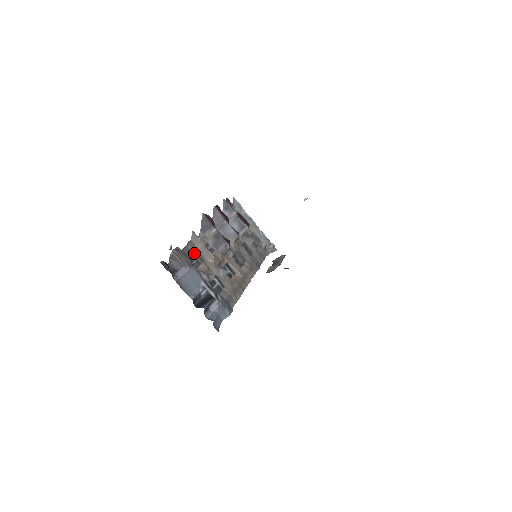
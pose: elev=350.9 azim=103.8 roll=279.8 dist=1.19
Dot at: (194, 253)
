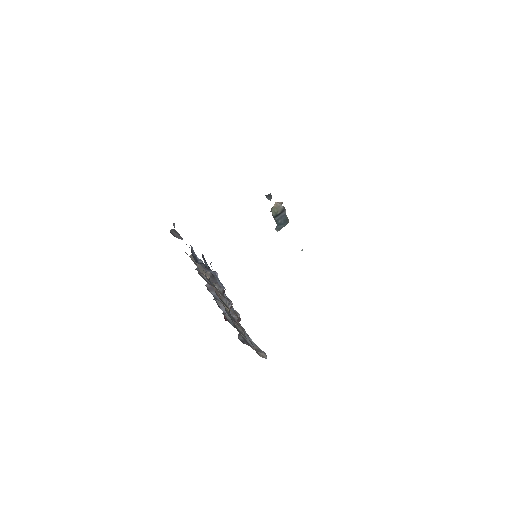
Dot at: occluded
